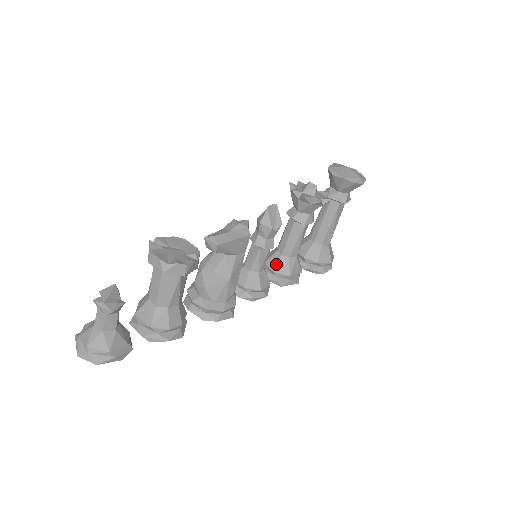
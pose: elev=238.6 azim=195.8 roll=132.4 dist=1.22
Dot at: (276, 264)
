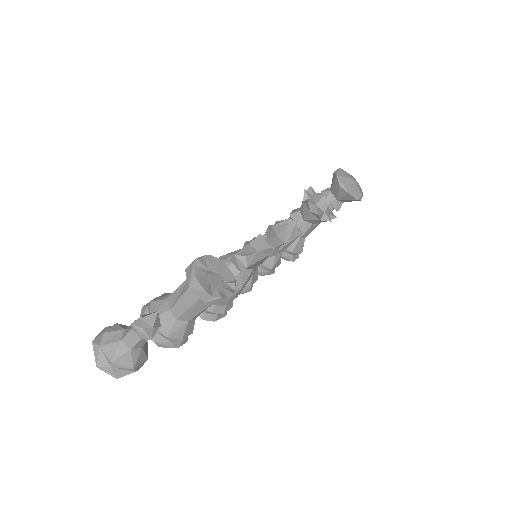
Dot at: occluded
